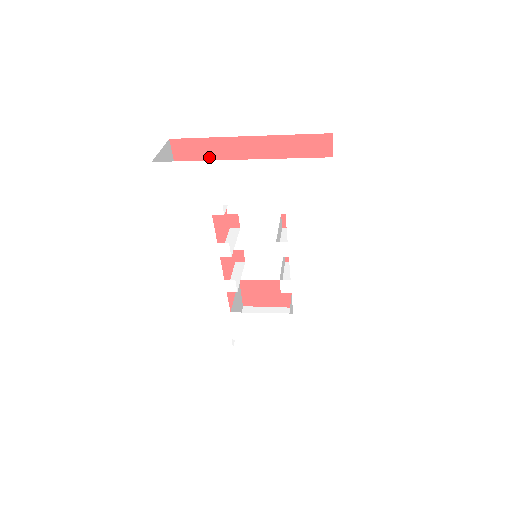
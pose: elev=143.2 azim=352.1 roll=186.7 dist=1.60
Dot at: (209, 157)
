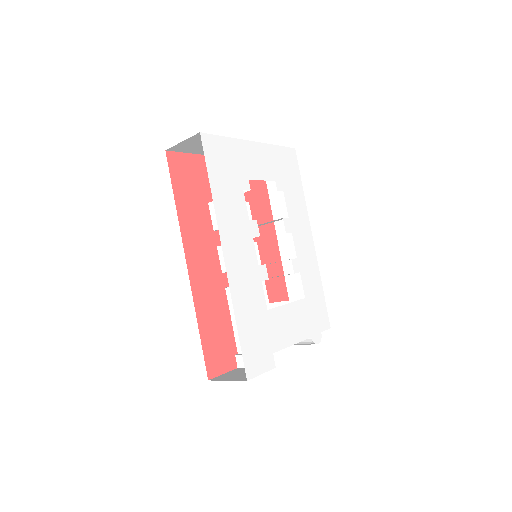
Dot at: (196, 172)
